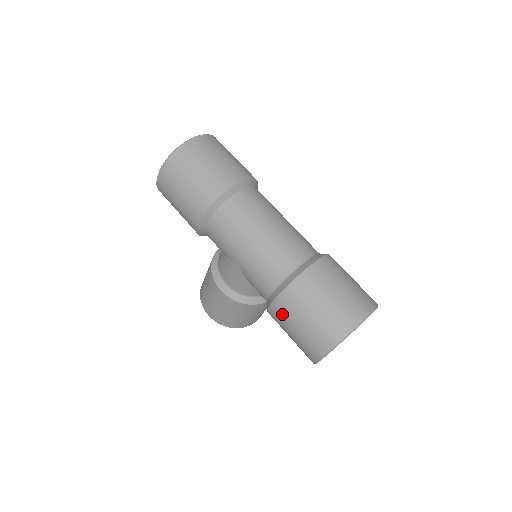
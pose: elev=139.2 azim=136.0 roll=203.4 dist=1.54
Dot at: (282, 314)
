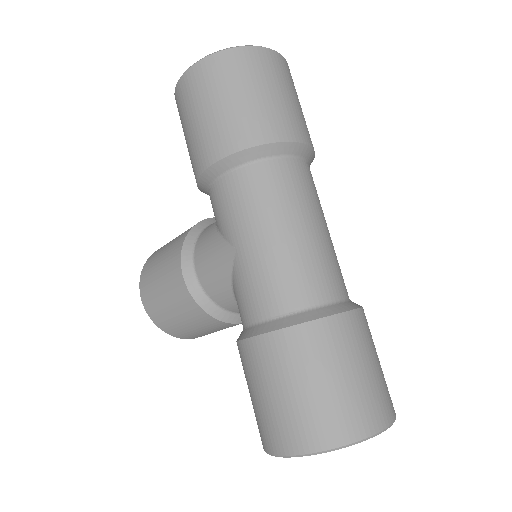
Dot at: (264, 360)
